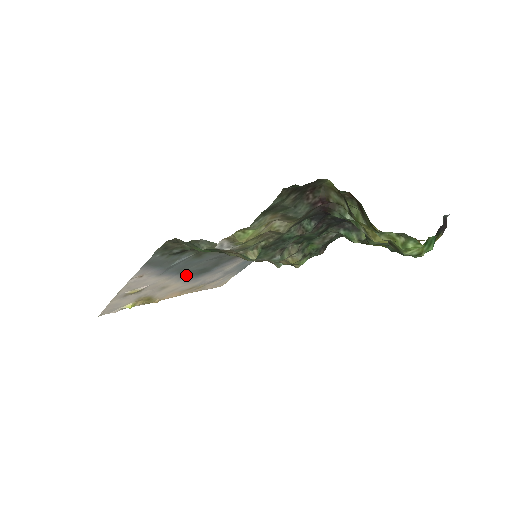
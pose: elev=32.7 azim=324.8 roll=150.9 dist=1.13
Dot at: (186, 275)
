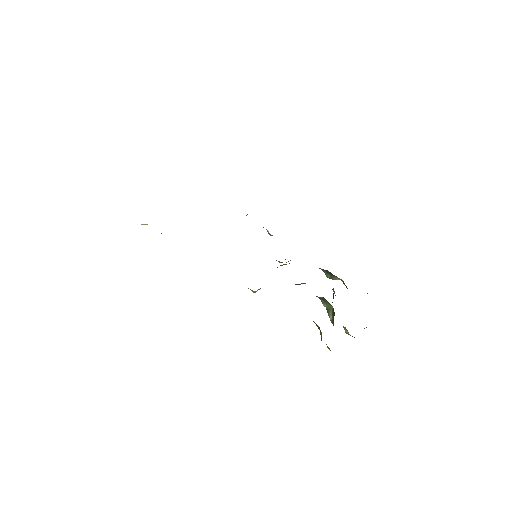
Dot at: occluded
